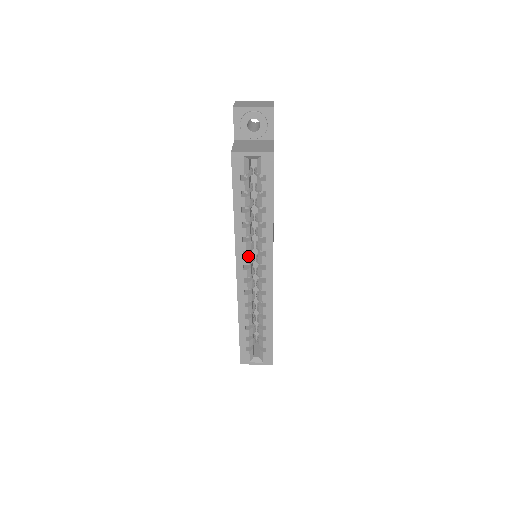
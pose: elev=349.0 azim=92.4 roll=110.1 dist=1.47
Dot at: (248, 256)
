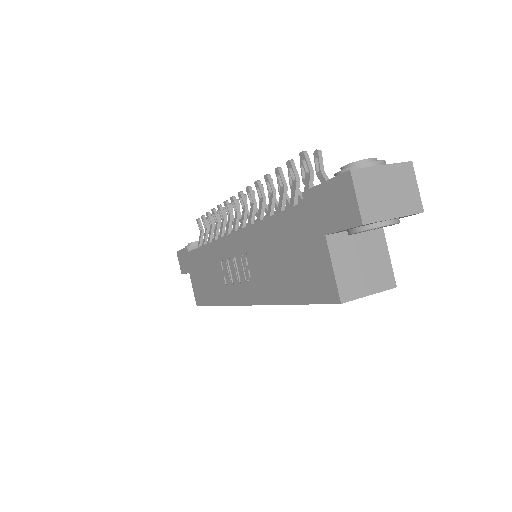
Dot at: occluded
